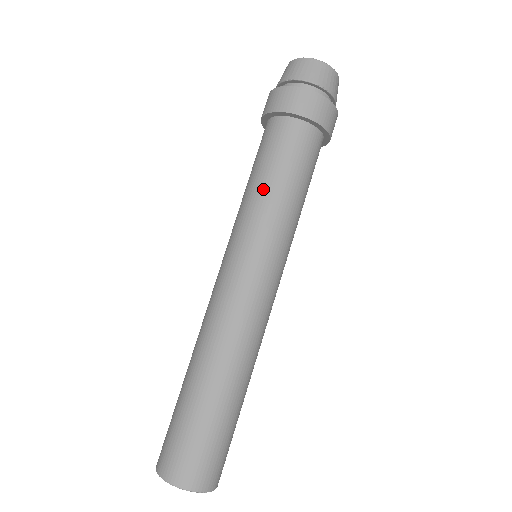
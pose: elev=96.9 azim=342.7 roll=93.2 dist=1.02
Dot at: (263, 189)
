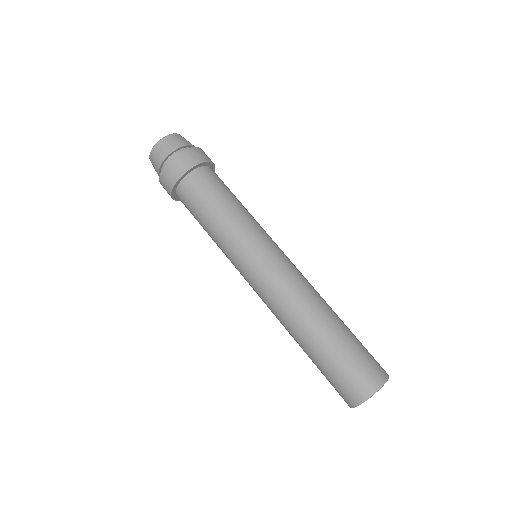
Dot at: (213, 228)
